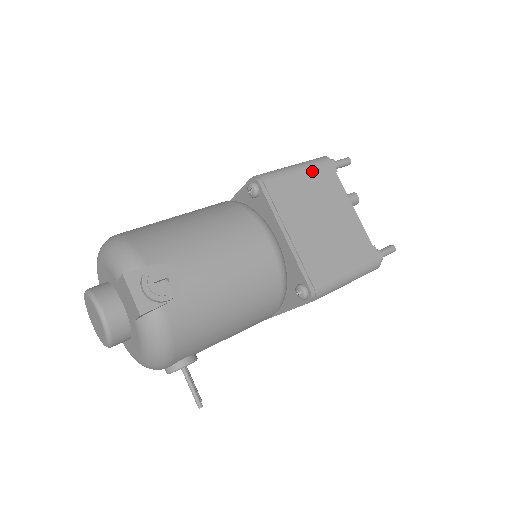
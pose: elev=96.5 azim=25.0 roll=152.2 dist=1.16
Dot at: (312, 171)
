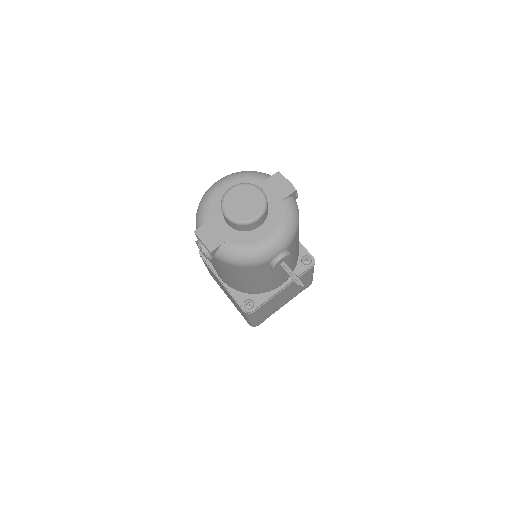
Dot at: occluded
